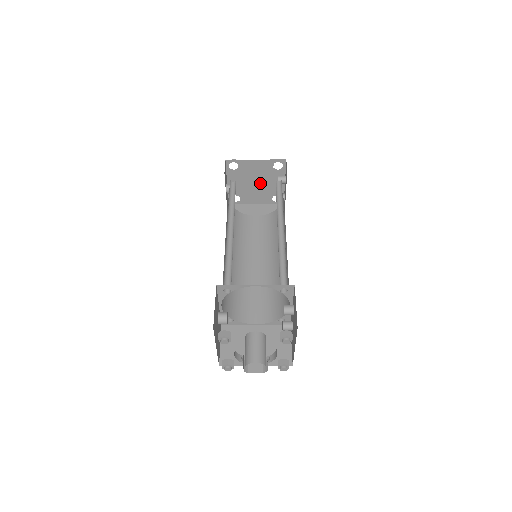
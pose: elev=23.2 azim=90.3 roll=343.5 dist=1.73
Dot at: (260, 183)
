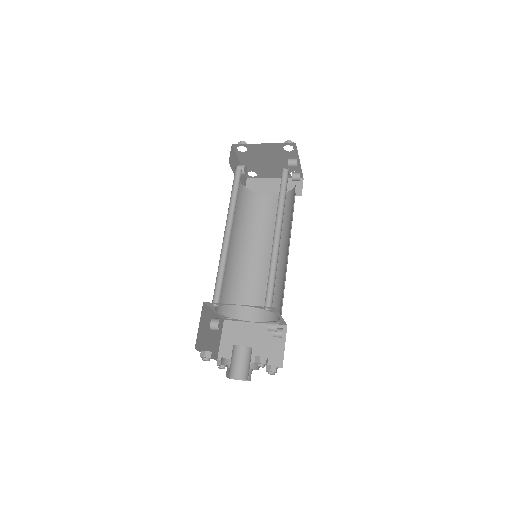
Dot at: (274, 162)
